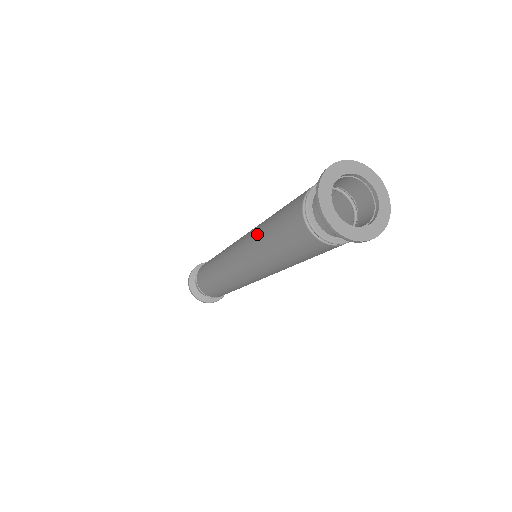
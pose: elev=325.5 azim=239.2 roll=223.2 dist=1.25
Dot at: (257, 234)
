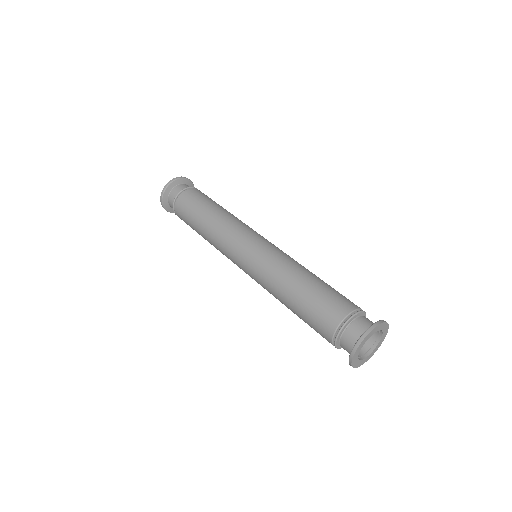
Dot at: (275, 295)
